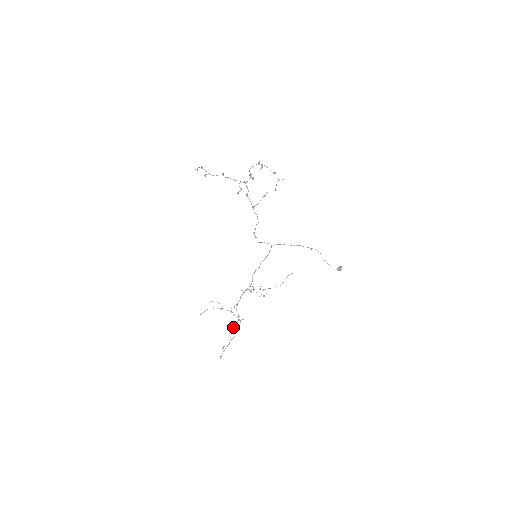
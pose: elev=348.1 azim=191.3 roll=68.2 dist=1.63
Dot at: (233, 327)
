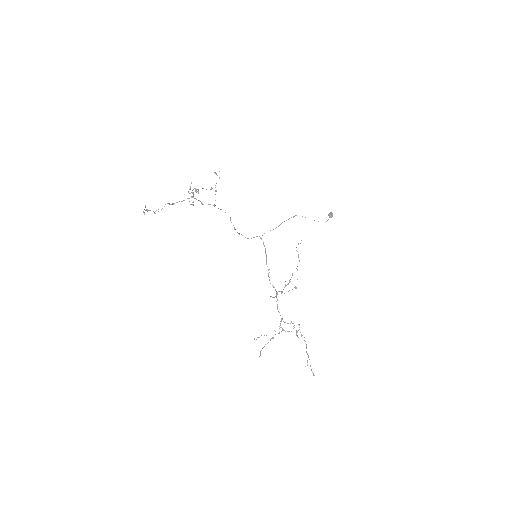
Dot at: (296, 333)
